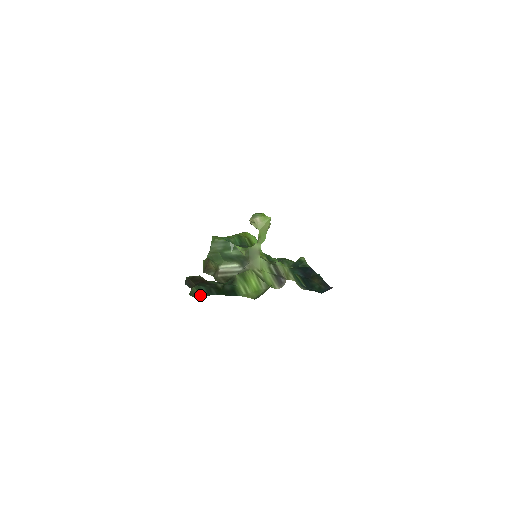
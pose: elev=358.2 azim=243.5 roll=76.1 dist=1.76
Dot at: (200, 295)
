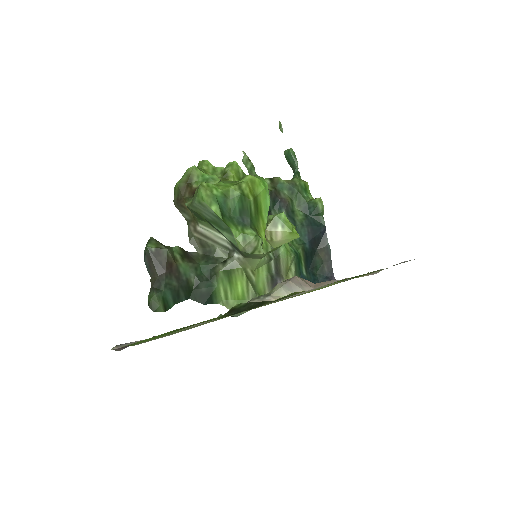
Dot at: (163, 310)
